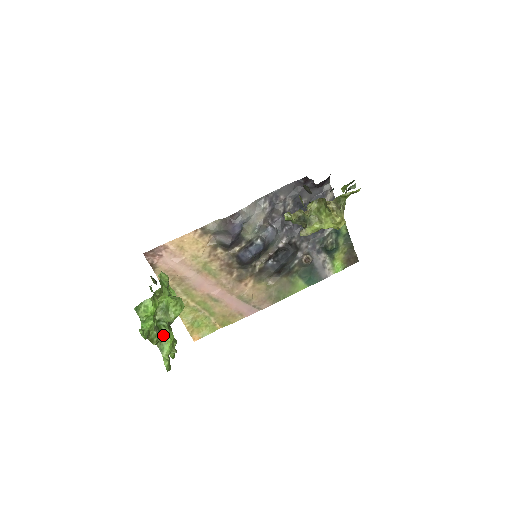
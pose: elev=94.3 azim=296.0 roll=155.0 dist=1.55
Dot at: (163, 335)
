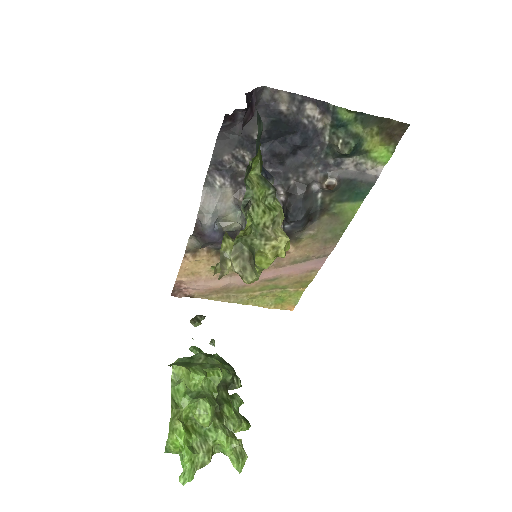
Dot at: (213, 442)
